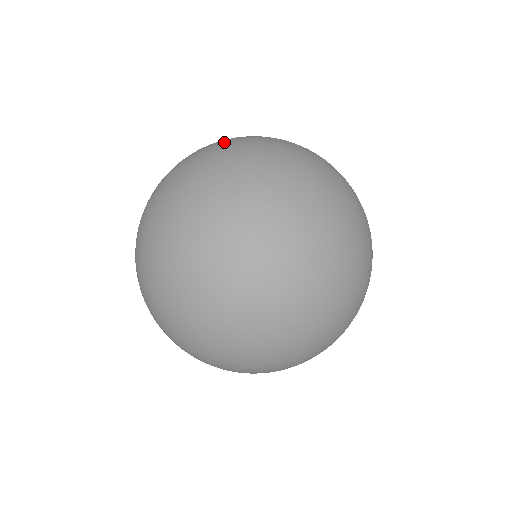
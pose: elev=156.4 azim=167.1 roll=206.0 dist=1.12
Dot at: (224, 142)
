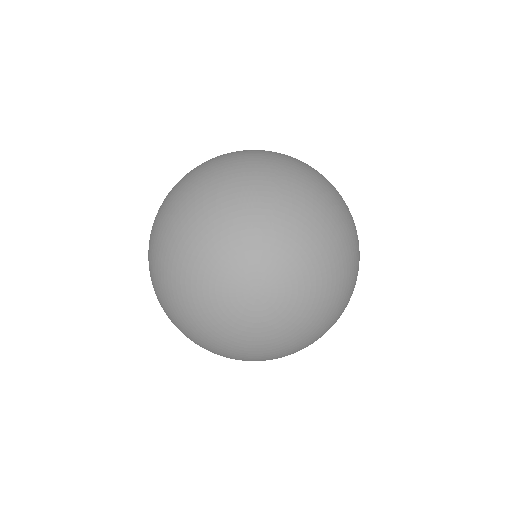
Dot at: (207, 162)
